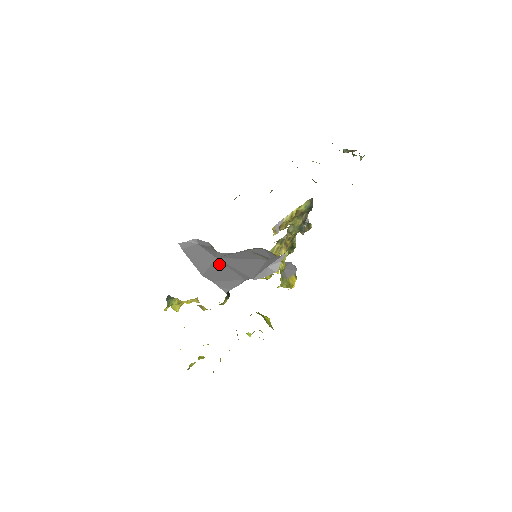
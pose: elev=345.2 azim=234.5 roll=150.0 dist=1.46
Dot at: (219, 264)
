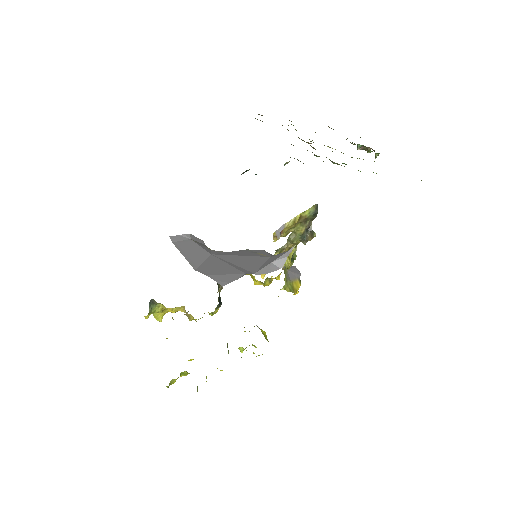
Dot at: (215, 259)
